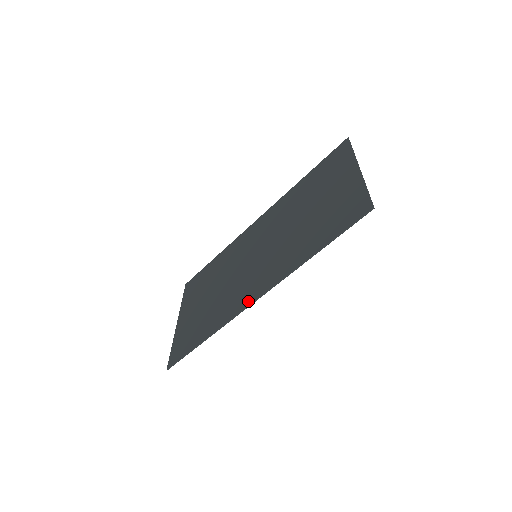
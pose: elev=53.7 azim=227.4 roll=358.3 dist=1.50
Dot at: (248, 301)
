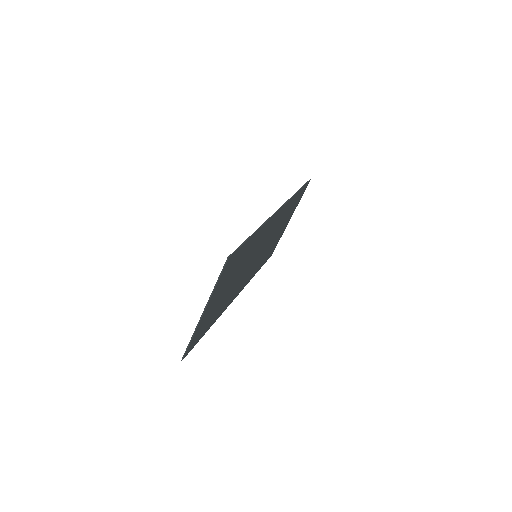
Dot at: (274, 215)
